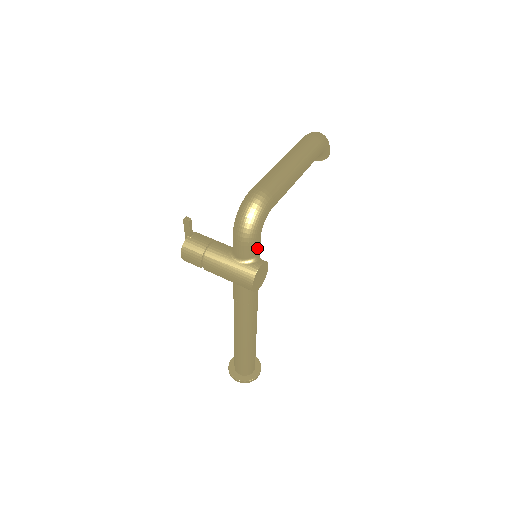
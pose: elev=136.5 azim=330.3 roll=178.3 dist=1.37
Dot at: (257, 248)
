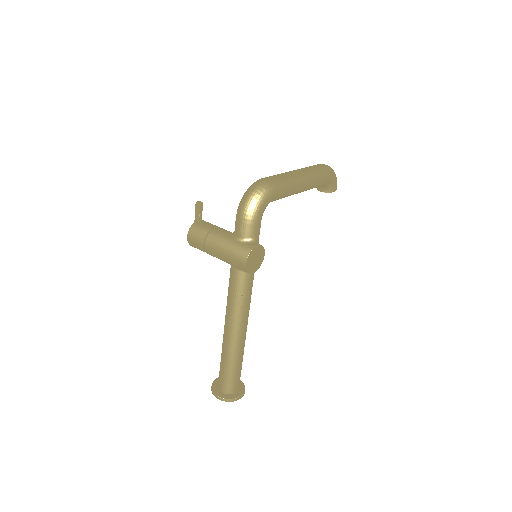
Dot at: (256, 229)
